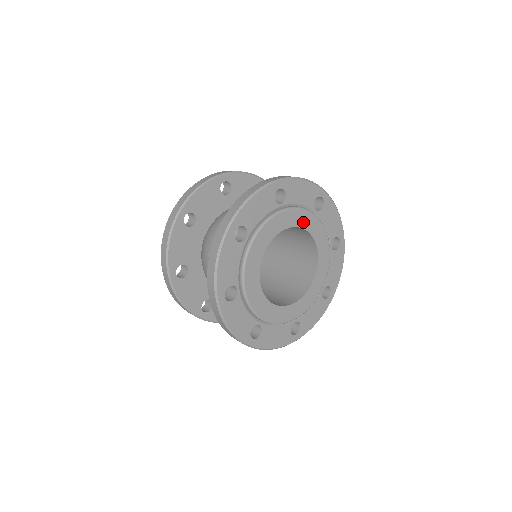
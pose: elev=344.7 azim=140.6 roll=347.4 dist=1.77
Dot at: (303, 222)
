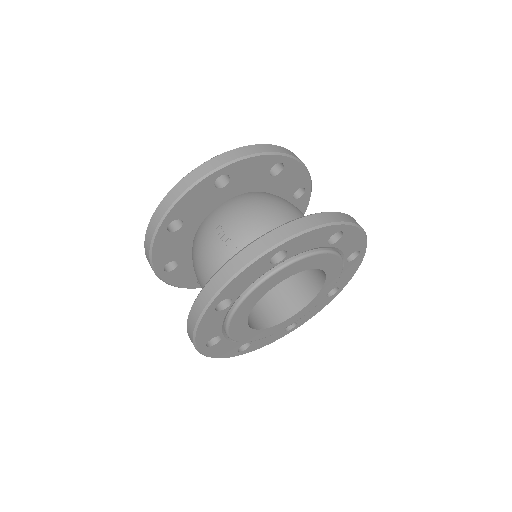
Dot at: (330, 268)
